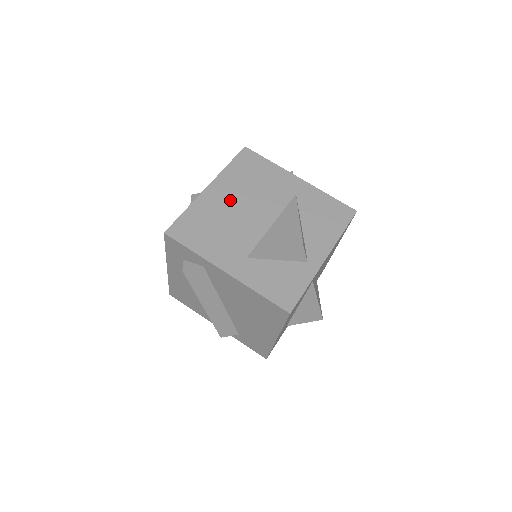
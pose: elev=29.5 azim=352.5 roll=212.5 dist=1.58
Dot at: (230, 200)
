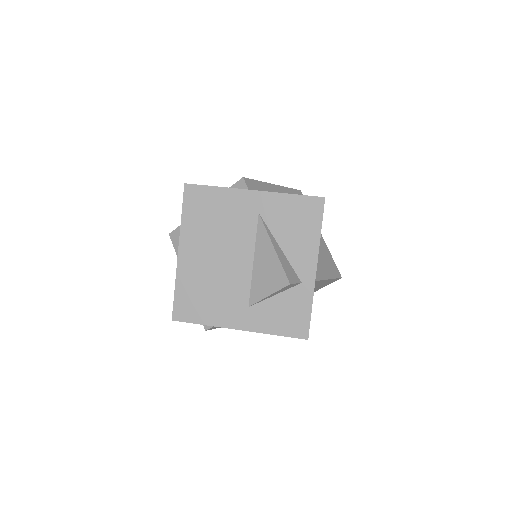
Dot at: (205, 256)
